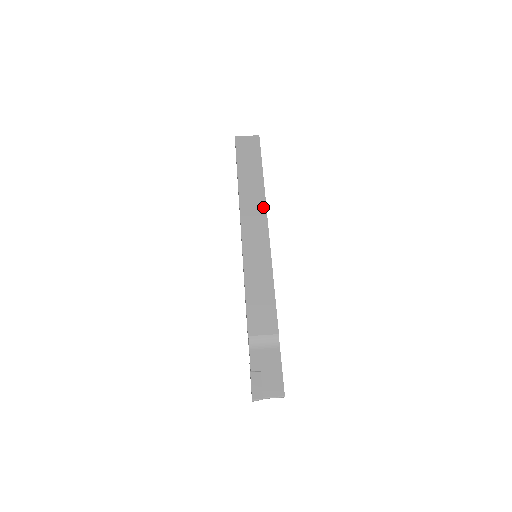
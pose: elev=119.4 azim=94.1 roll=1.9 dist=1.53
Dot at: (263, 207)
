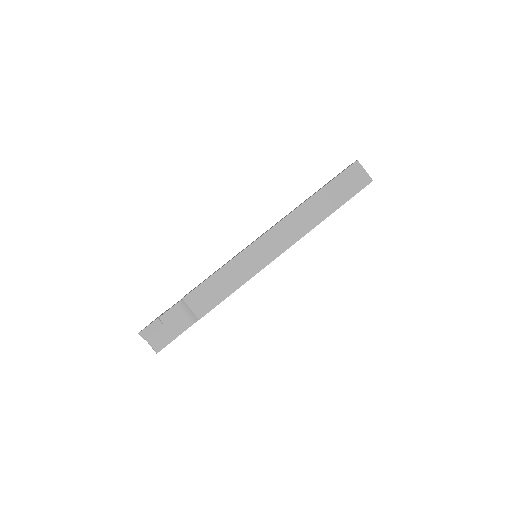
Dot at: (300, 235)
